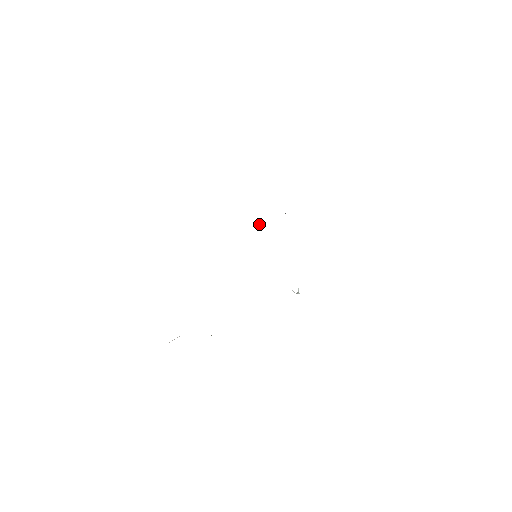
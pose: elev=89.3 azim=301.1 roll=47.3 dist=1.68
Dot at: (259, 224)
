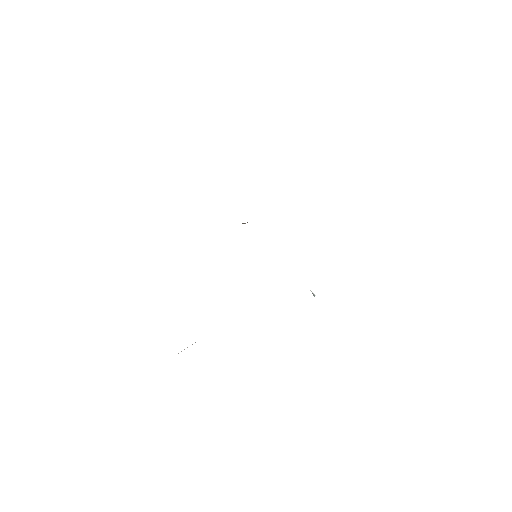
Dot at: (243, 223)
